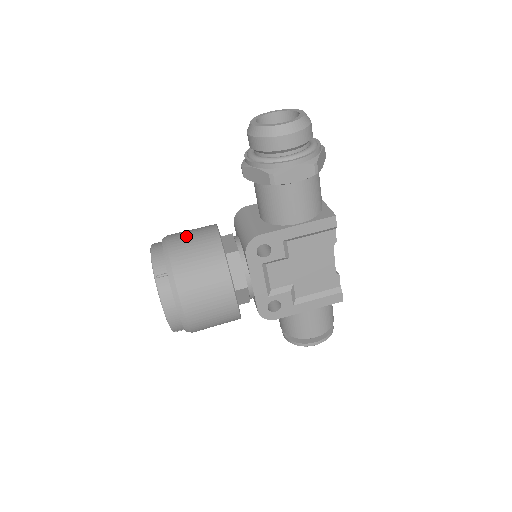
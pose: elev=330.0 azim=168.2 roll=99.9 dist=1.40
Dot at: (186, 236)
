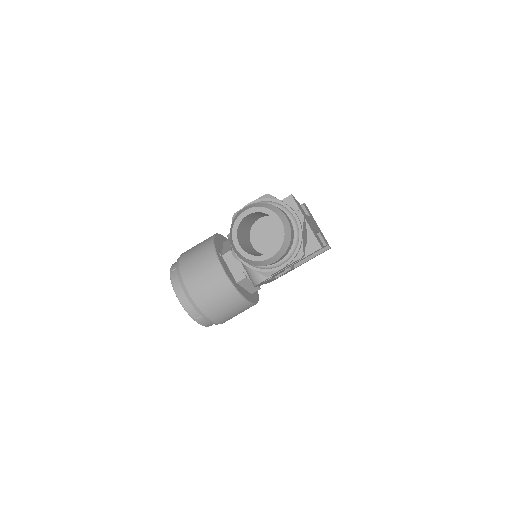
Dot at: (201, 283)
